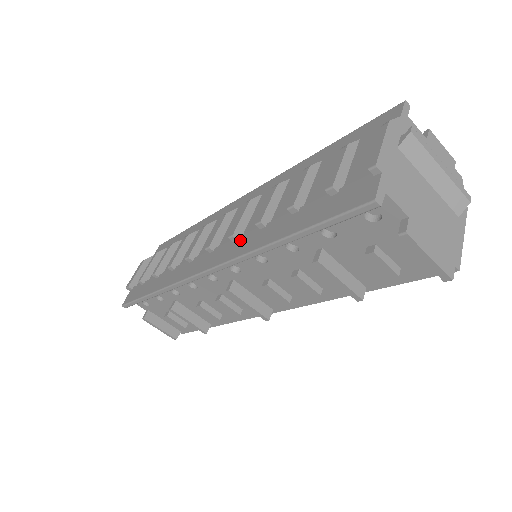
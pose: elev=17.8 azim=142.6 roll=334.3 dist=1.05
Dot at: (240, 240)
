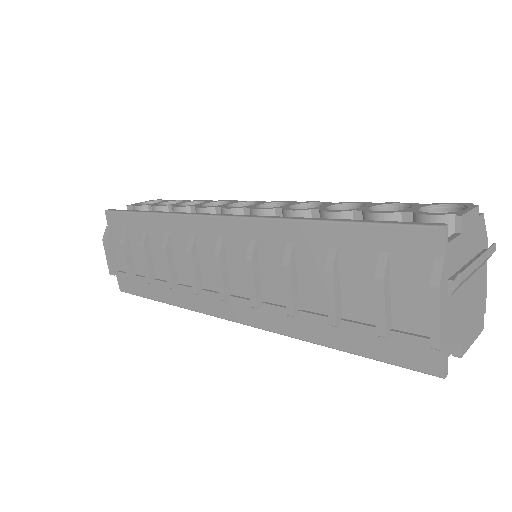
Dot at: (267, 311)
